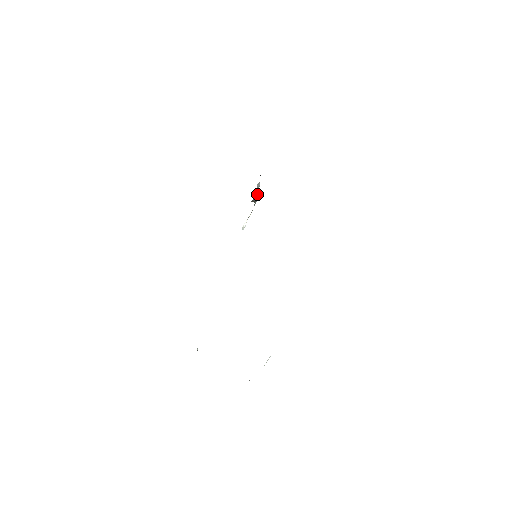
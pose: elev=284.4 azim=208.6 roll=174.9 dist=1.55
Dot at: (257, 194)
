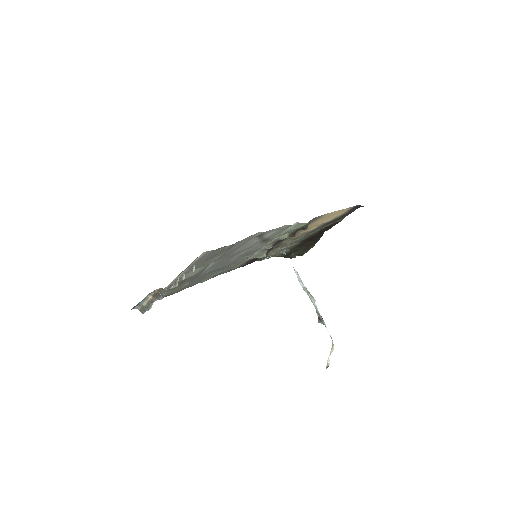
Dot at: (310, 298)
